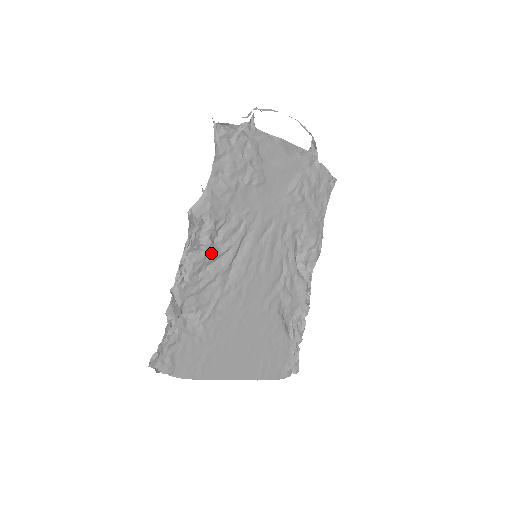
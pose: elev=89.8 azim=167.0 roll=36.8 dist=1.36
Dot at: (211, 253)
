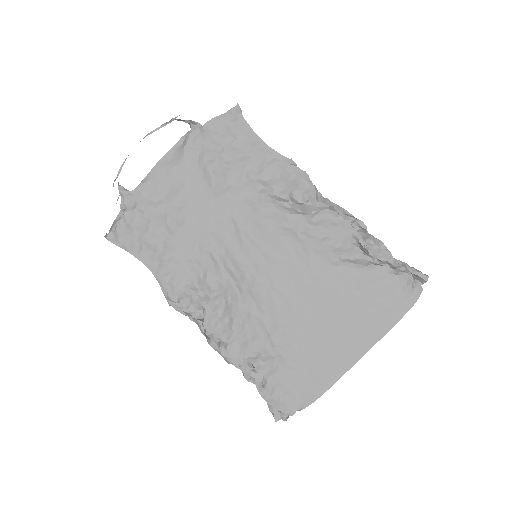
Dot at: (216, 307)
